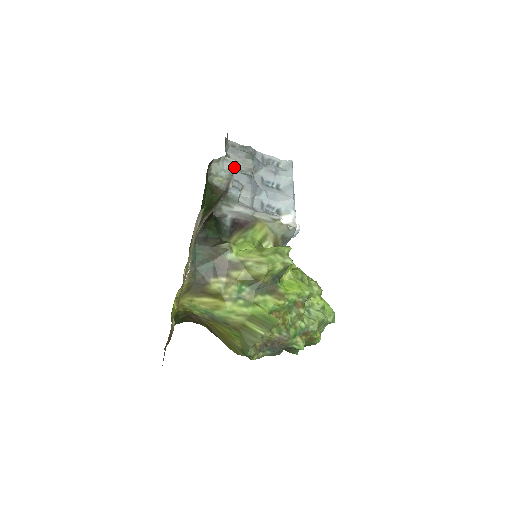
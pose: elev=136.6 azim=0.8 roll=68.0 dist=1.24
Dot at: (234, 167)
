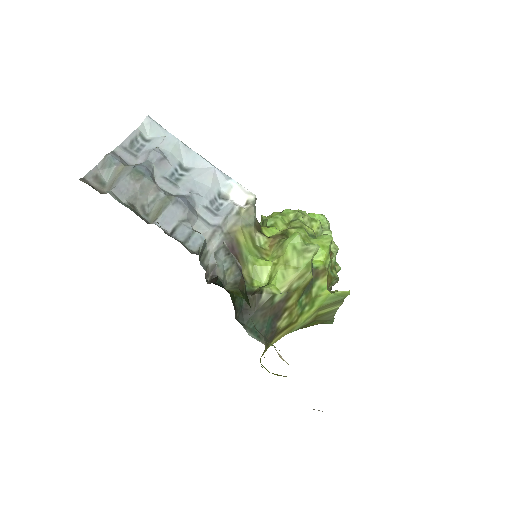
Dot at: (226, 248)
